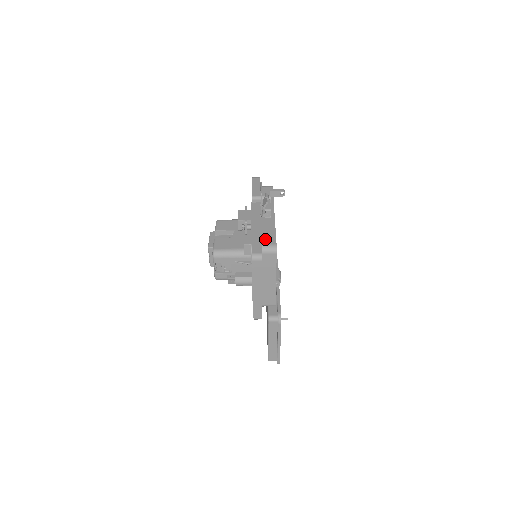
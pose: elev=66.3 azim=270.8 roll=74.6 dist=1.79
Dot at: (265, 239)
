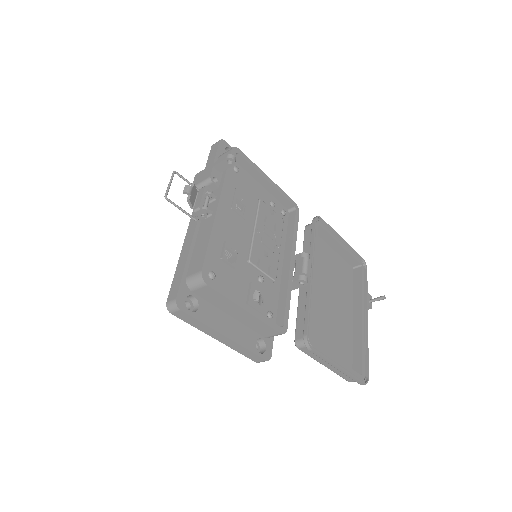
Dot at: (192, 265)
